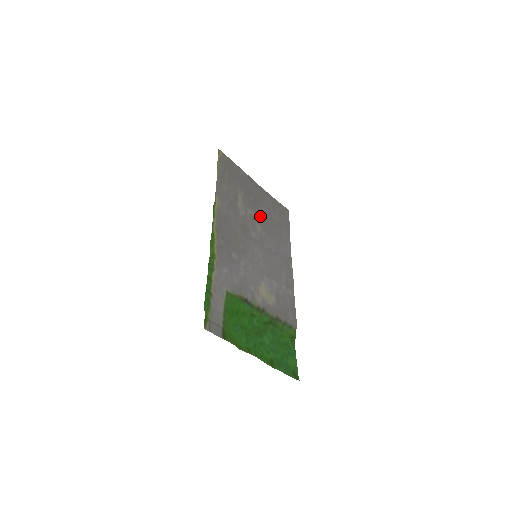
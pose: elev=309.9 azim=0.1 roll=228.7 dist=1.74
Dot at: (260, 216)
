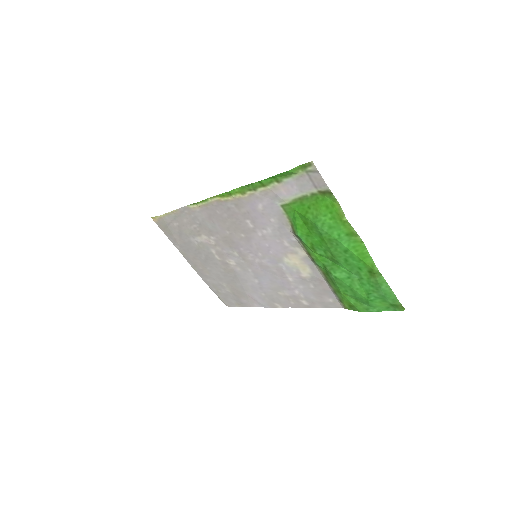
Dot at: (221, 266)
